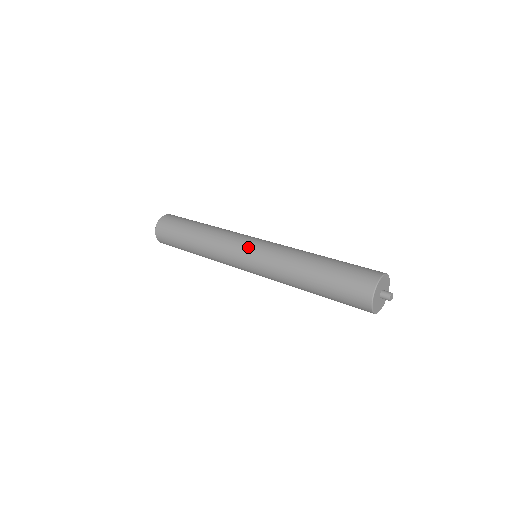
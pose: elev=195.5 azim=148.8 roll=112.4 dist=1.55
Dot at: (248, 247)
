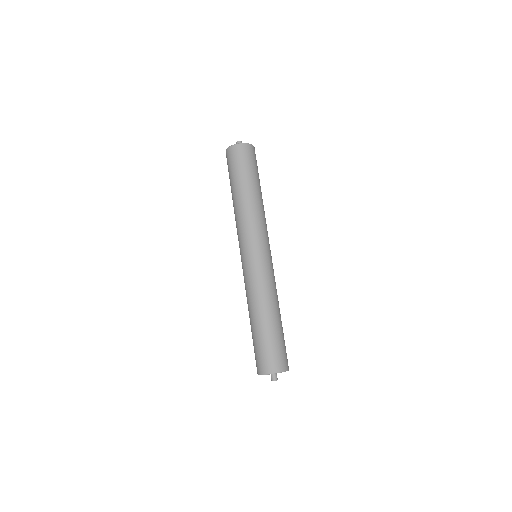
Dot at: (260, 252)
